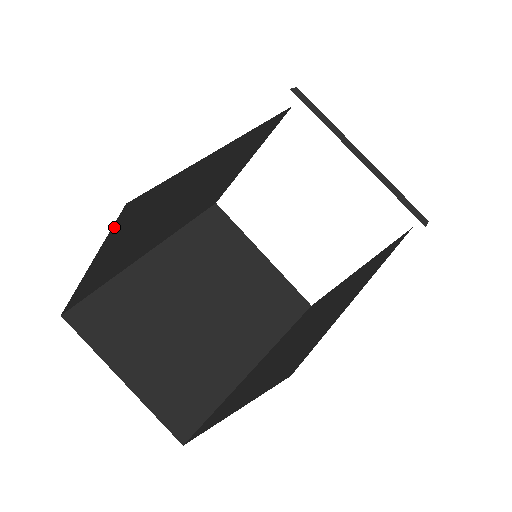
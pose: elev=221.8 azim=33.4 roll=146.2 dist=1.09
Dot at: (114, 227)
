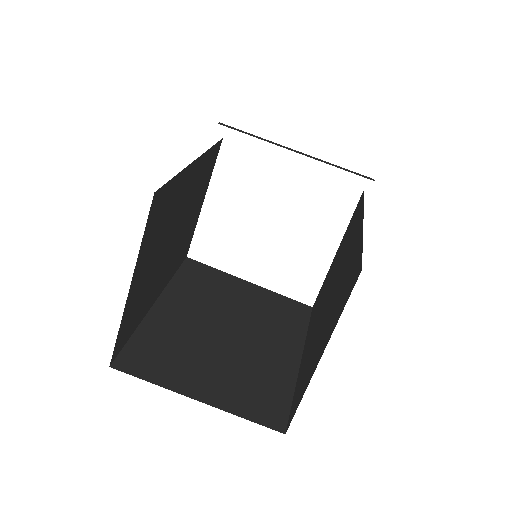
Dot at: (146, 228)
